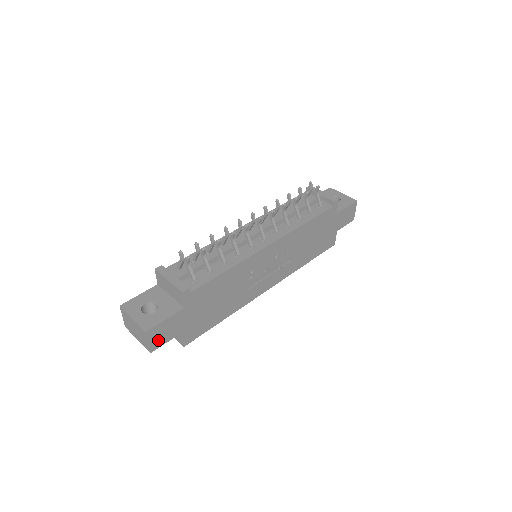
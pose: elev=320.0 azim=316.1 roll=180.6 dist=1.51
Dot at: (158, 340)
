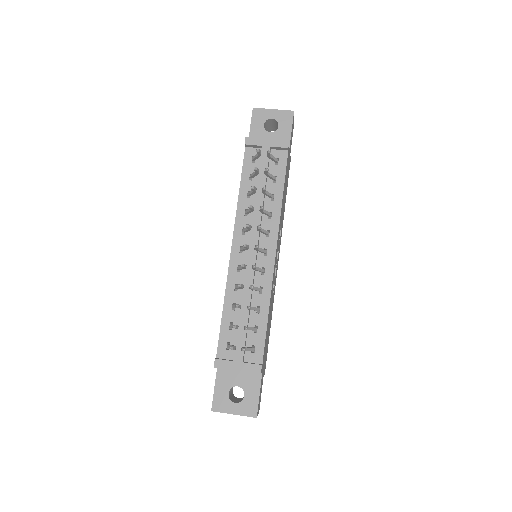
Dot at: (259, 403)
